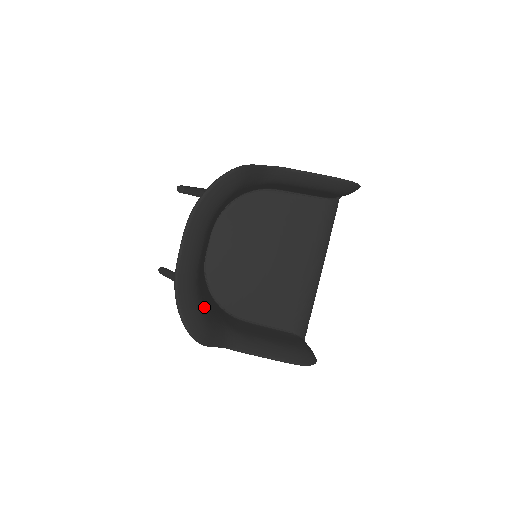
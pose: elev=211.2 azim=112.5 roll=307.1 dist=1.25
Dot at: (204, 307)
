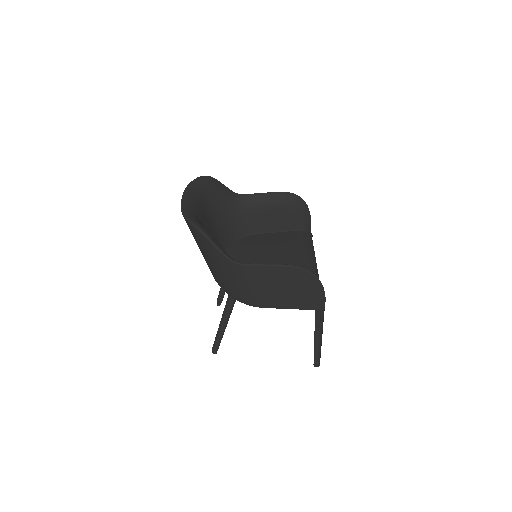
Dot at: occluded
